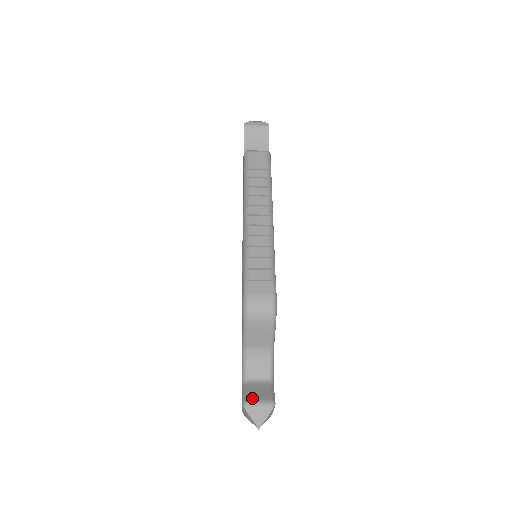
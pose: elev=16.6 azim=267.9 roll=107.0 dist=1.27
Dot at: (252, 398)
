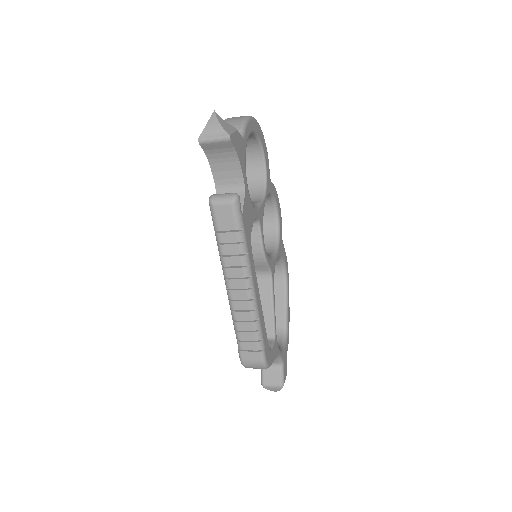
Dot at: (267, 382)
